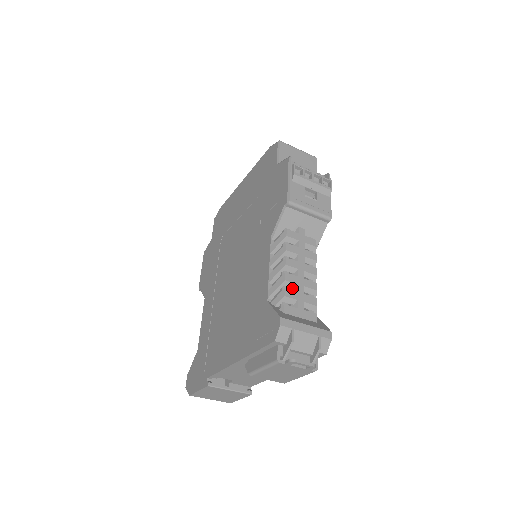
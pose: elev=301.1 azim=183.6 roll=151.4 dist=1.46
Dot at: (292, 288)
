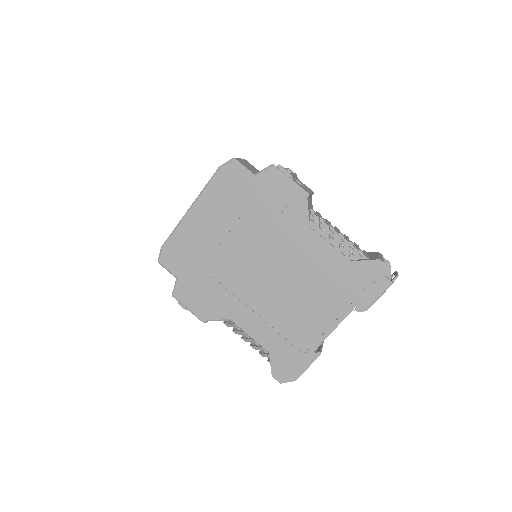
Dot at: occluded
